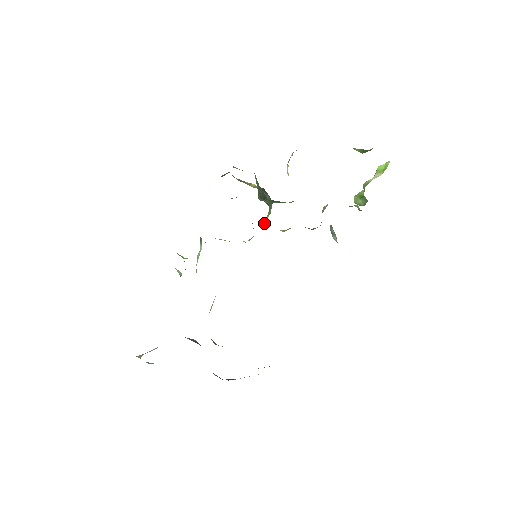
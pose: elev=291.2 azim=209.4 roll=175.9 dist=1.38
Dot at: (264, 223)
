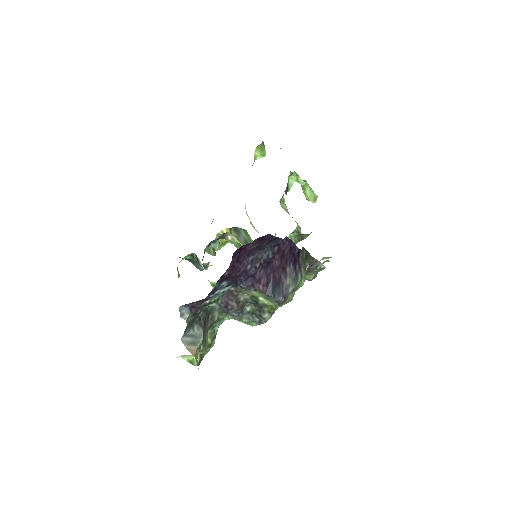
Dot at: occluded
